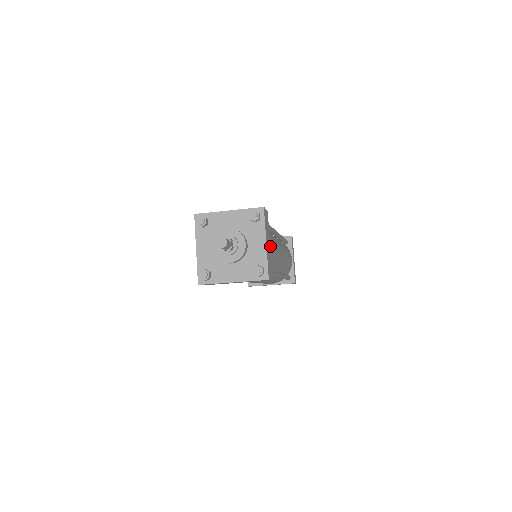
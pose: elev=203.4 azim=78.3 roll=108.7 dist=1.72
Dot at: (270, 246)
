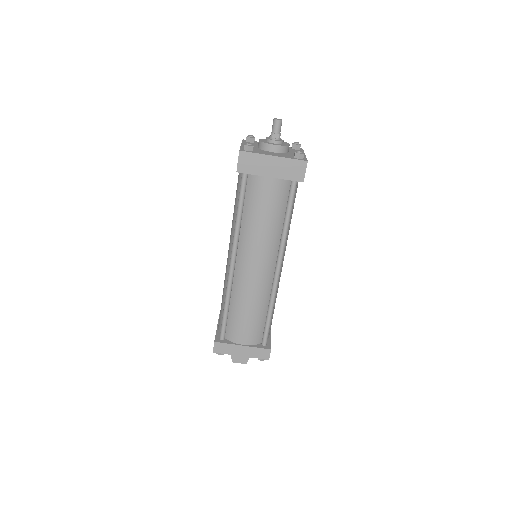
Dot at: occluded
